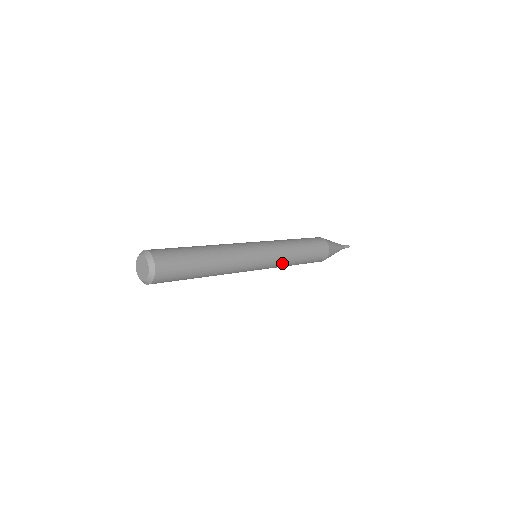
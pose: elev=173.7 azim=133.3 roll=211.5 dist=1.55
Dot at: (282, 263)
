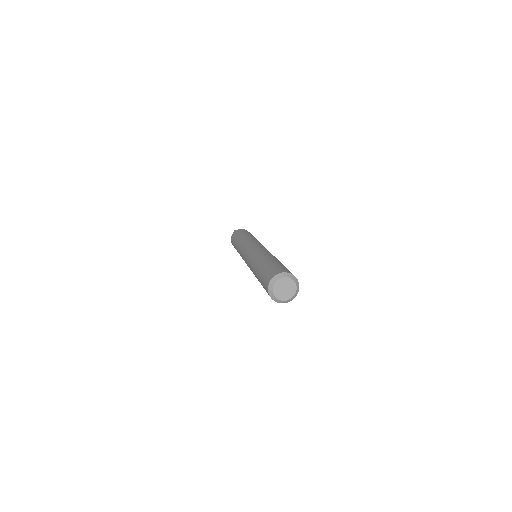
Dot at: occluded
